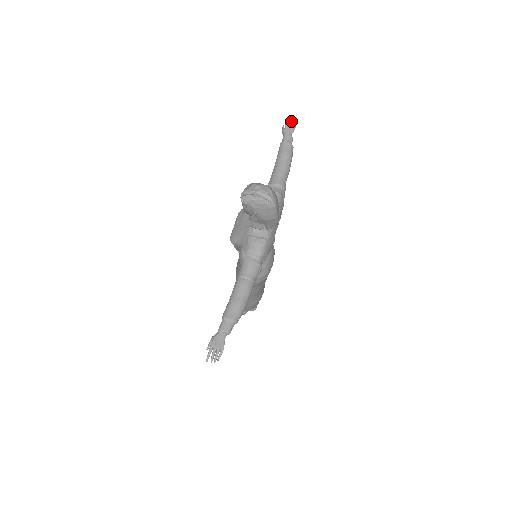
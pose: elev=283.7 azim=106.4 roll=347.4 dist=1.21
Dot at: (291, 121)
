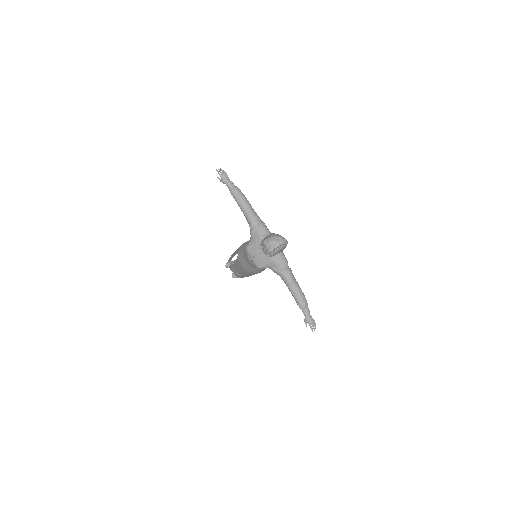
Dot at: occluded
